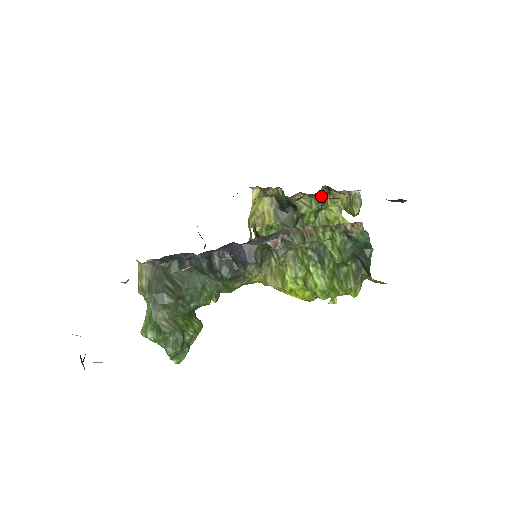
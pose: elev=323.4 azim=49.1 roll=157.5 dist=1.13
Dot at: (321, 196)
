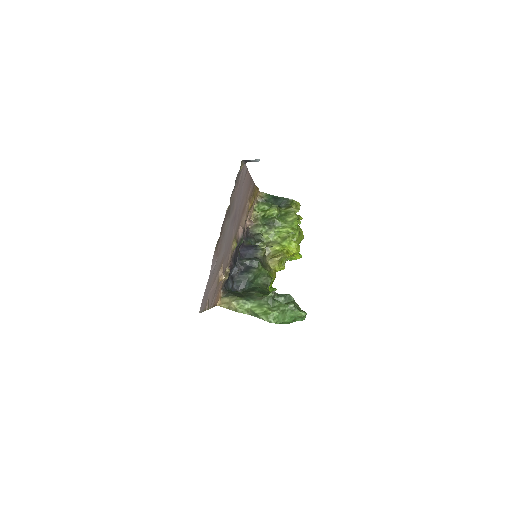
Dot at: occluded
